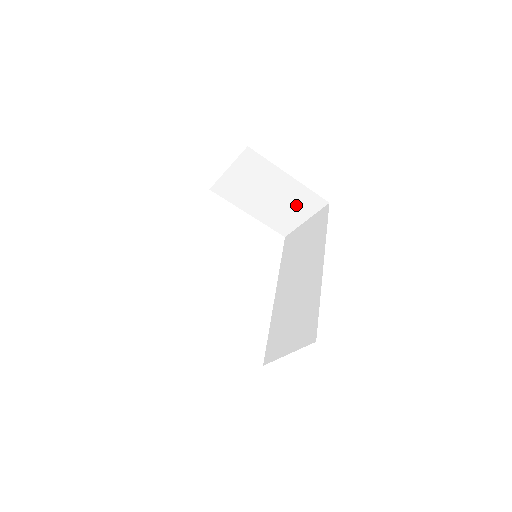
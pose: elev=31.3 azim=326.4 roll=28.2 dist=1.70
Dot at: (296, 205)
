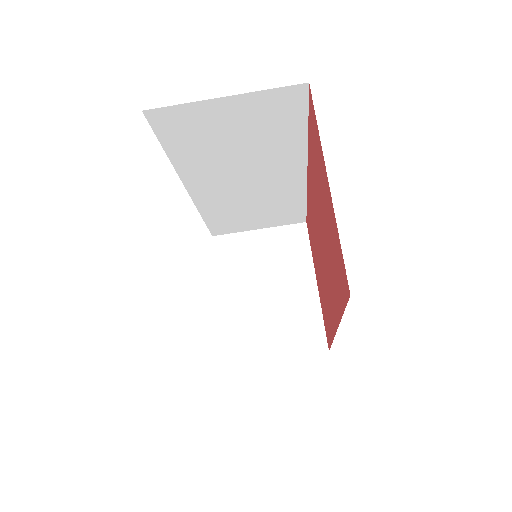
Dot at: (286, 326)
